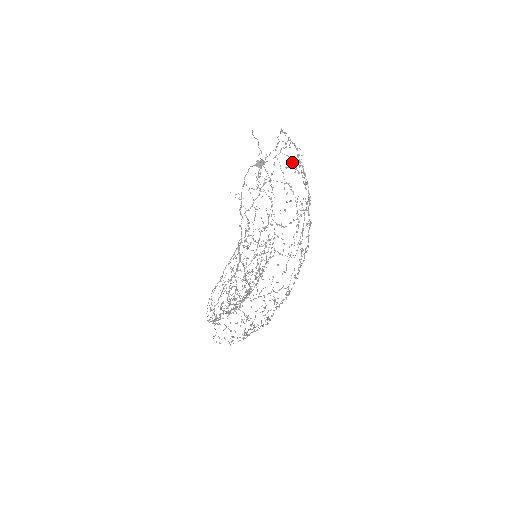
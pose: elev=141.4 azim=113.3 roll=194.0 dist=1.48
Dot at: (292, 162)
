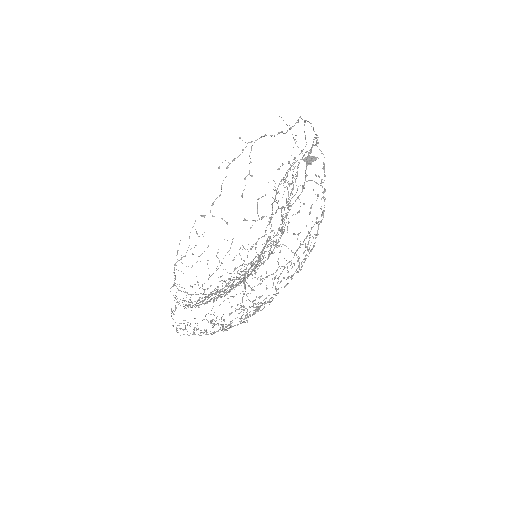
Dot at: (323, 162)
